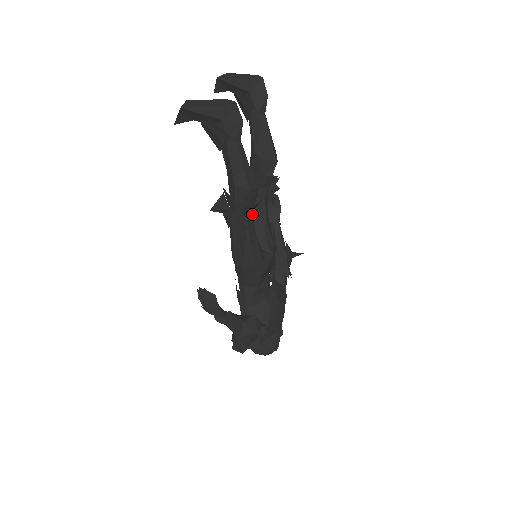
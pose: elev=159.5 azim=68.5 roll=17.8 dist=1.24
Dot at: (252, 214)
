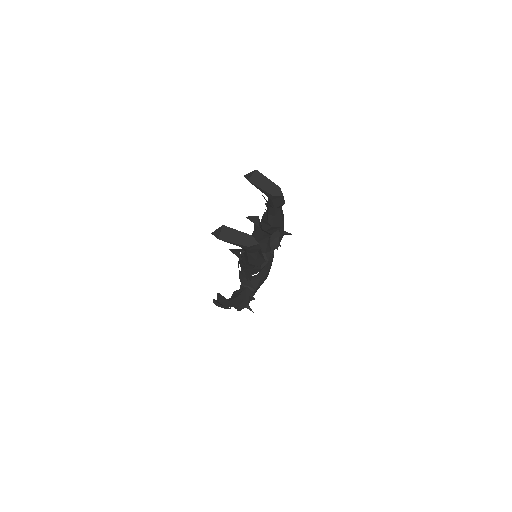
Dot at: occluded
